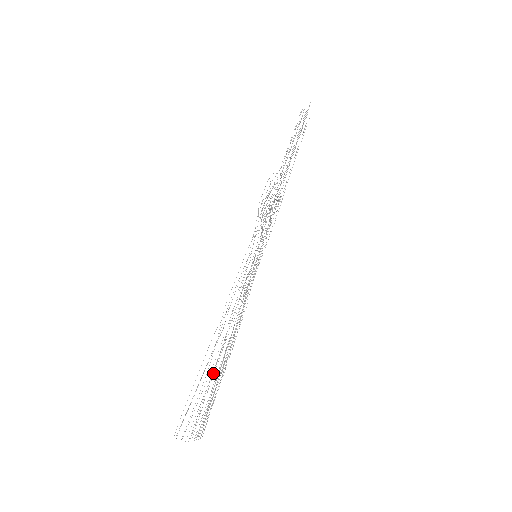
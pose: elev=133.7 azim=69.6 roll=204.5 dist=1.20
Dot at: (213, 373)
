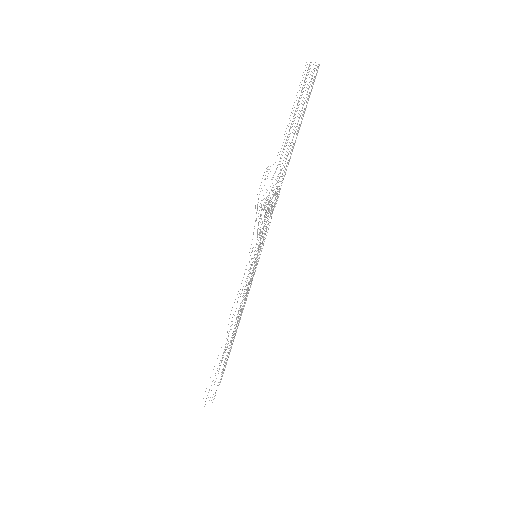
Dot at: occluded
